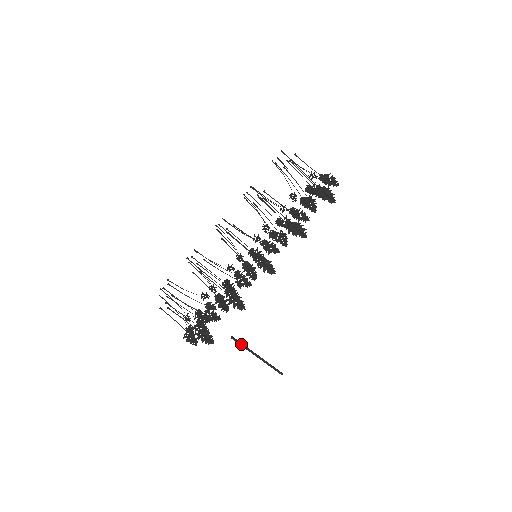
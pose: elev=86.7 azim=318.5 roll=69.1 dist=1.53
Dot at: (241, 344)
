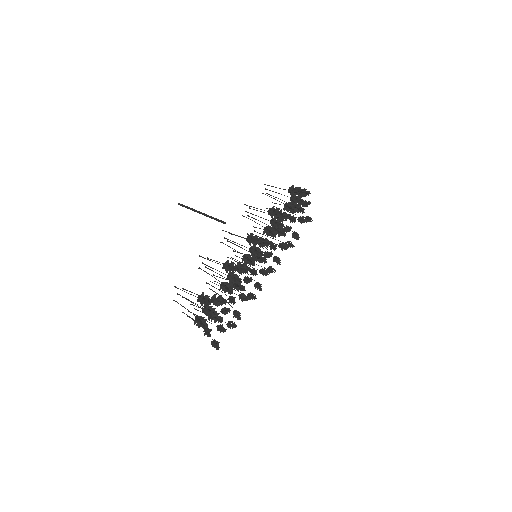
Dot at: (186, 207)
